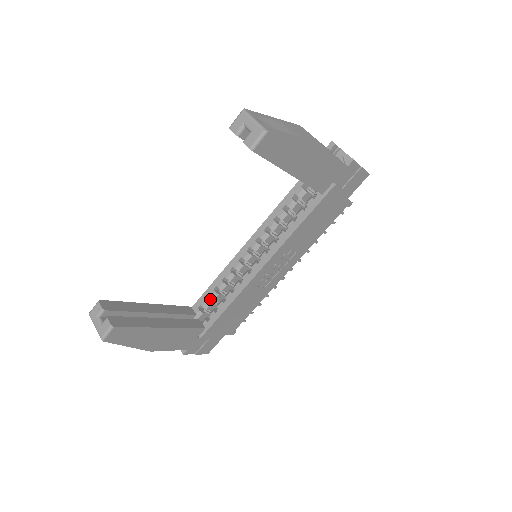
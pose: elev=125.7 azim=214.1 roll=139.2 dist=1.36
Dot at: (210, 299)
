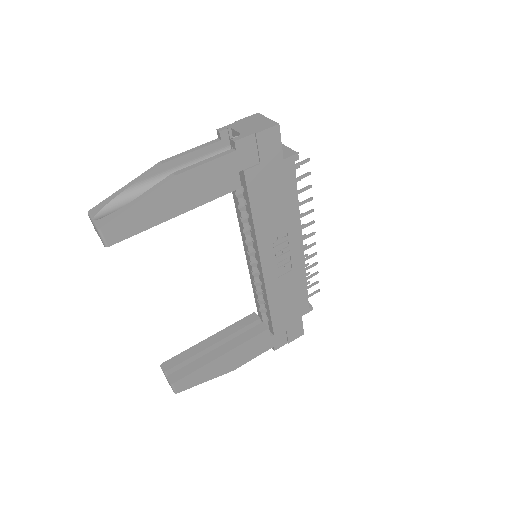
Dot at: occluded
